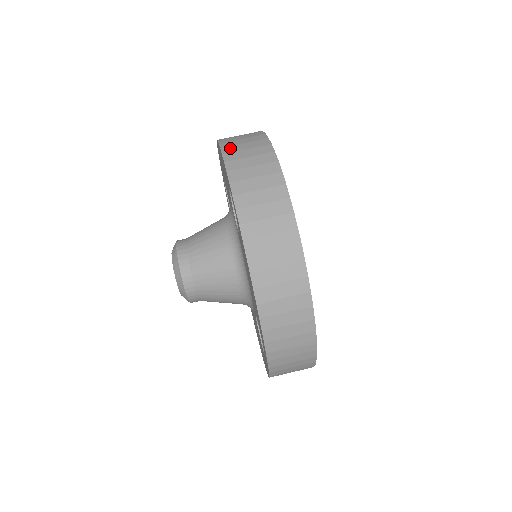
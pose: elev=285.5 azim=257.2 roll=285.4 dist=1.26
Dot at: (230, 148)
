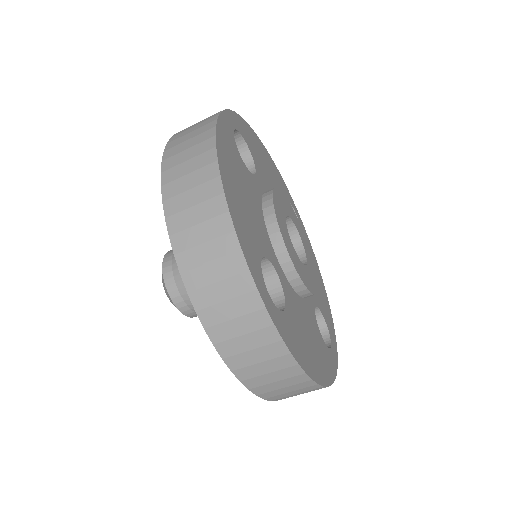
Dot at: (187, 258)
